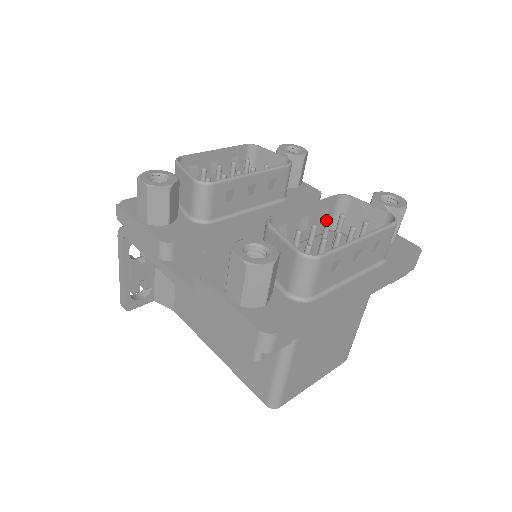
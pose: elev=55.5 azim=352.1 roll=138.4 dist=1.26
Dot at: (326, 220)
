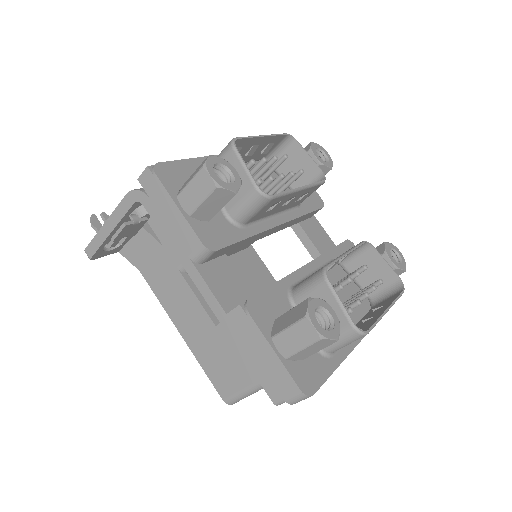
Dot at: (356, 272)
